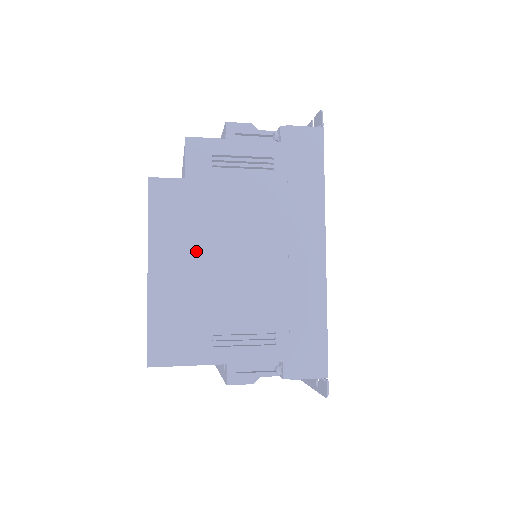
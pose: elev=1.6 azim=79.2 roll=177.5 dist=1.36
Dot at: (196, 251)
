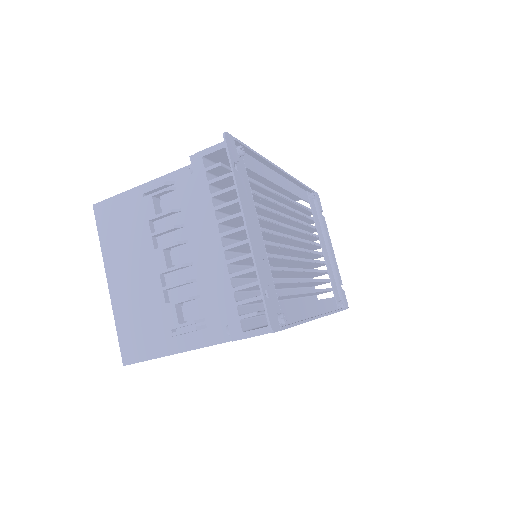
Dot at: occluded
